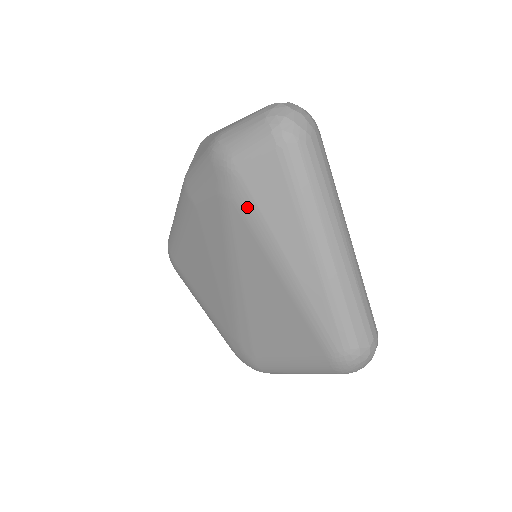
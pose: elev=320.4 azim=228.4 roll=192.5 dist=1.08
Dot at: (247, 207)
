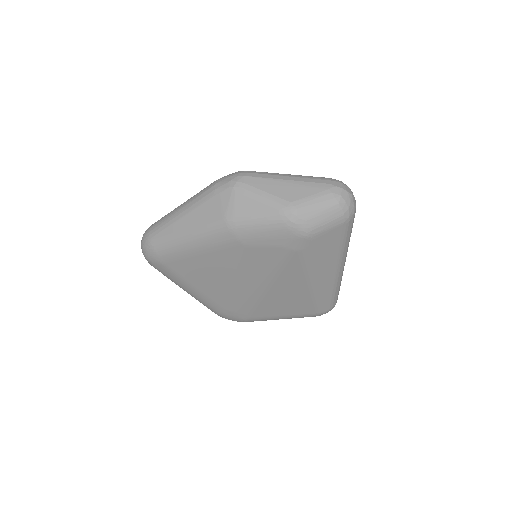
Dot at: (309, 255)
